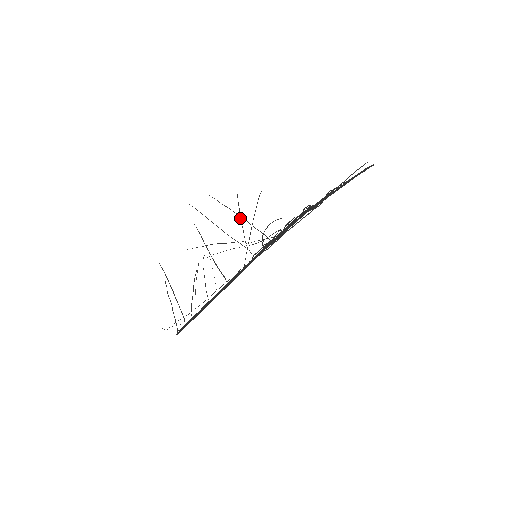
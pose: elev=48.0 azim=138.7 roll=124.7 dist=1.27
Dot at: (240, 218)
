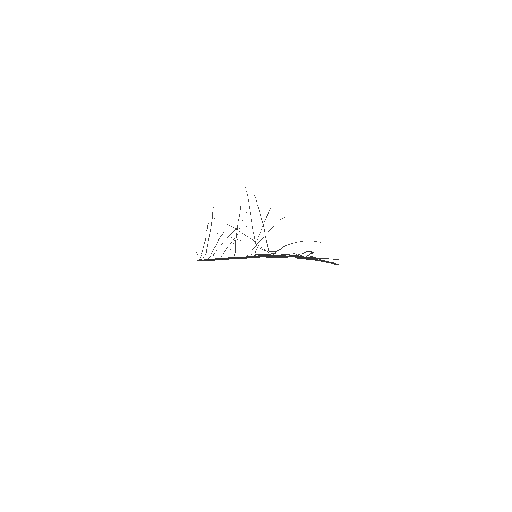
Dot at: (263, 224)
